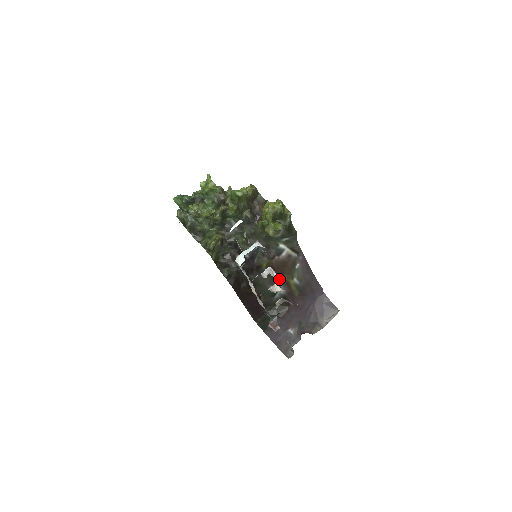
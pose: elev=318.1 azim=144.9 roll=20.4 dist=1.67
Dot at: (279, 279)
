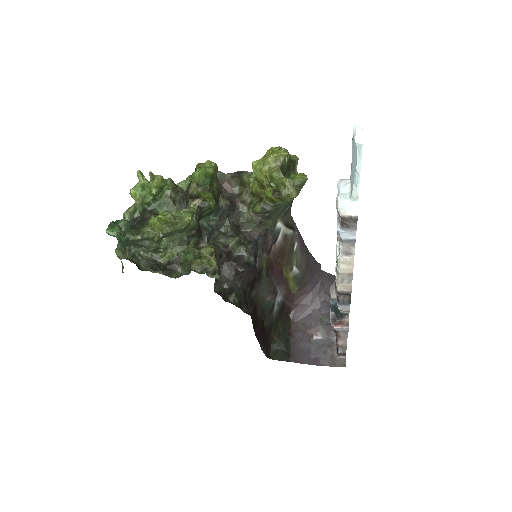
Dot at: (277, 280)
